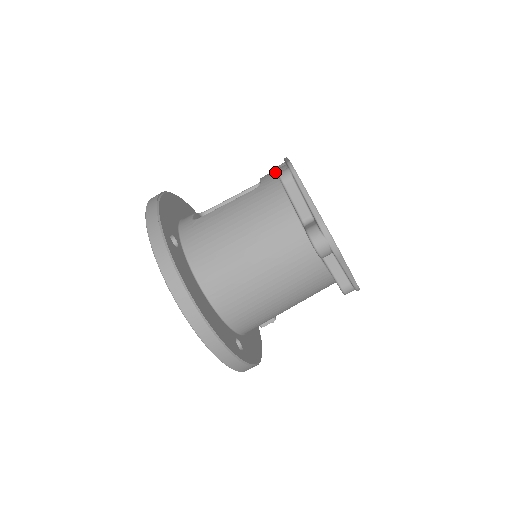
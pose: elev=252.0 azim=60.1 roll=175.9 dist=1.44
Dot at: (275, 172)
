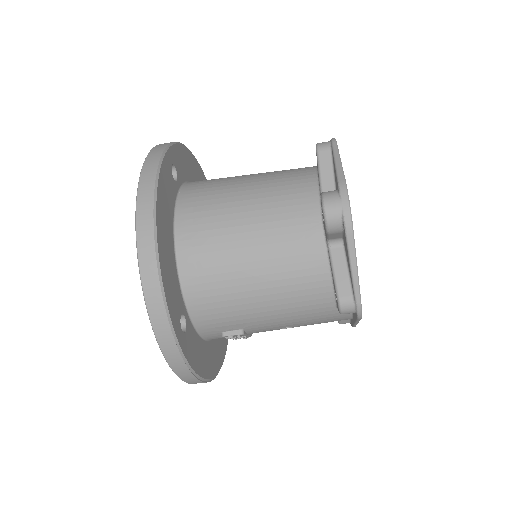
Dot at: occluded
